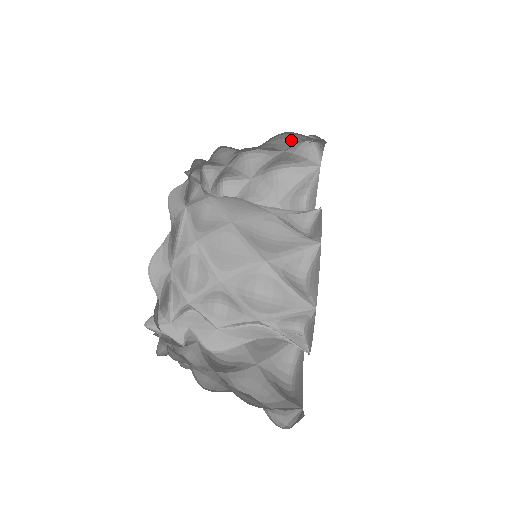
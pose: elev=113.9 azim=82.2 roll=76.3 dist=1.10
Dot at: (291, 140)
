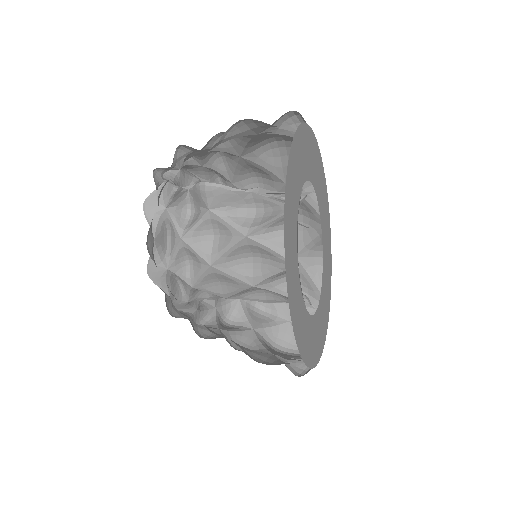
Dot at: occluded
